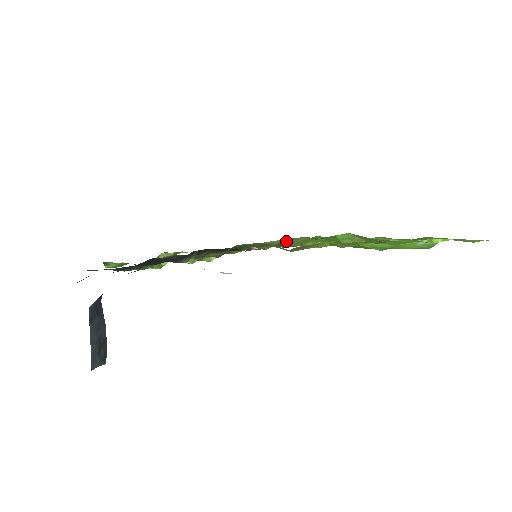
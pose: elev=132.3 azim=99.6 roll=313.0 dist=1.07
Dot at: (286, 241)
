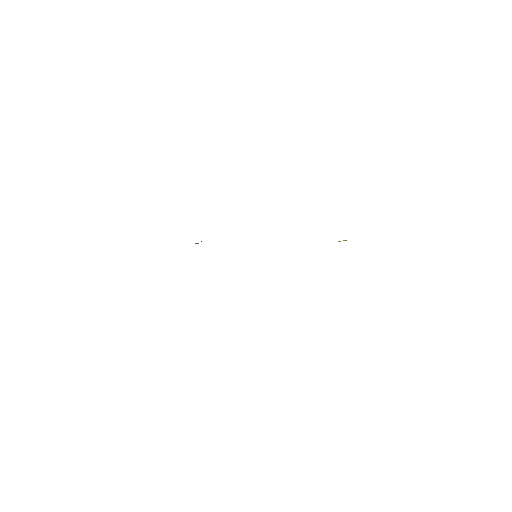
Dot at: occluded
